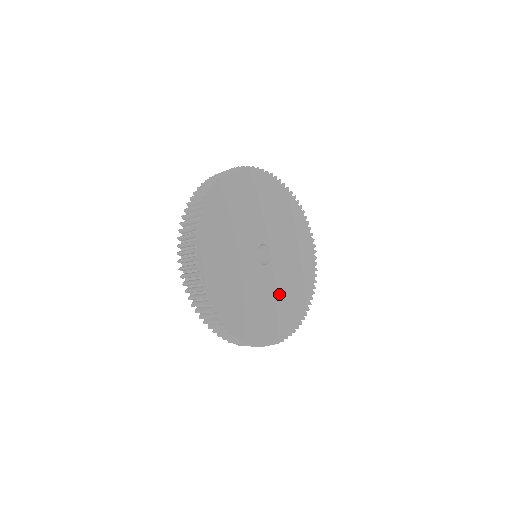
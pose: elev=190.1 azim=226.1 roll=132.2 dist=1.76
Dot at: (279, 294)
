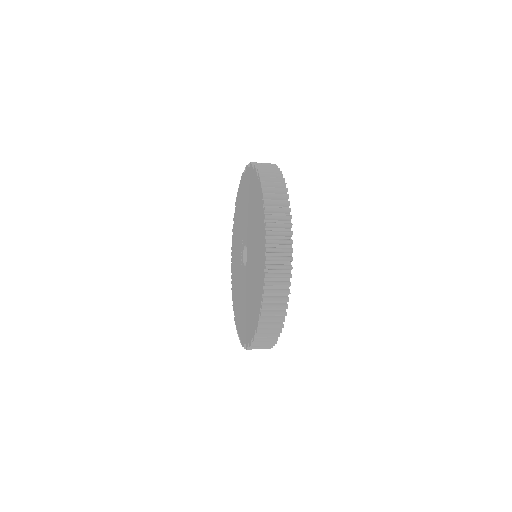
Dot at: occluded
